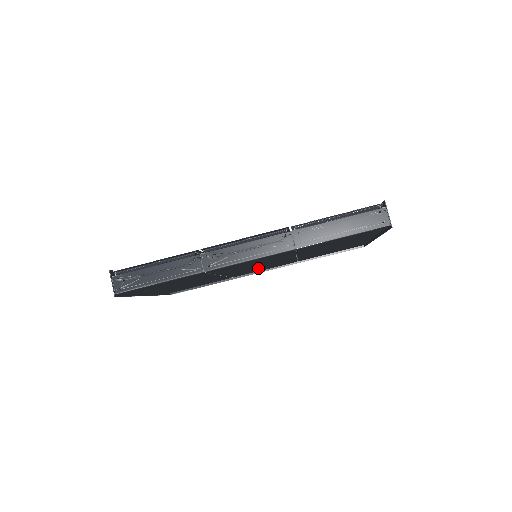
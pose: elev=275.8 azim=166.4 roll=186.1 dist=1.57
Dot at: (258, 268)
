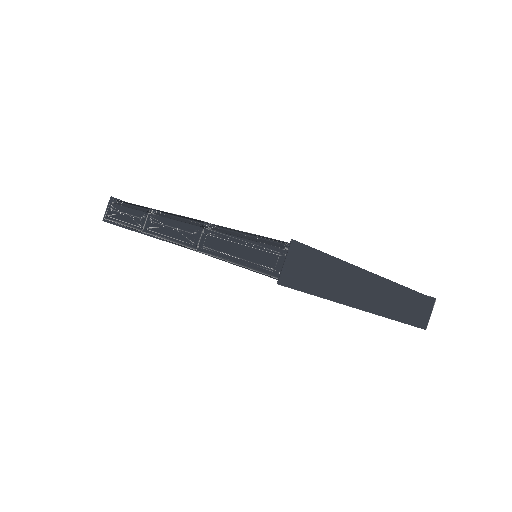
Dot at: occluded
